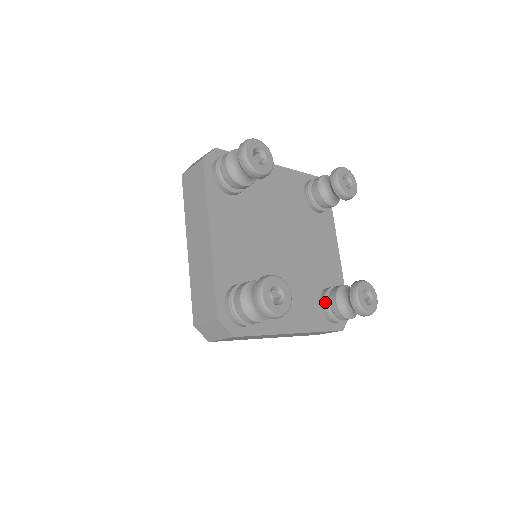
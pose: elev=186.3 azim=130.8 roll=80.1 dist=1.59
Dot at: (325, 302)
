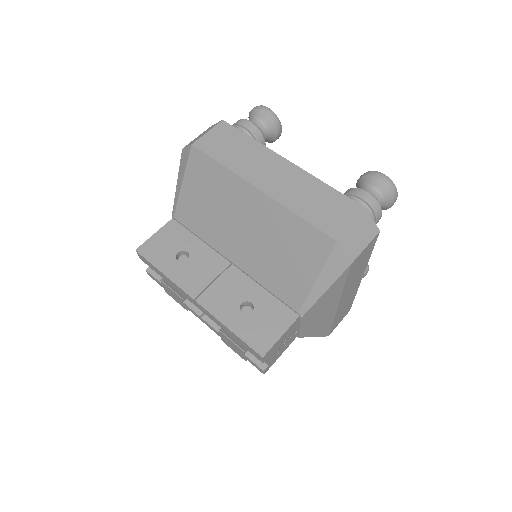
Dot at: occluded
